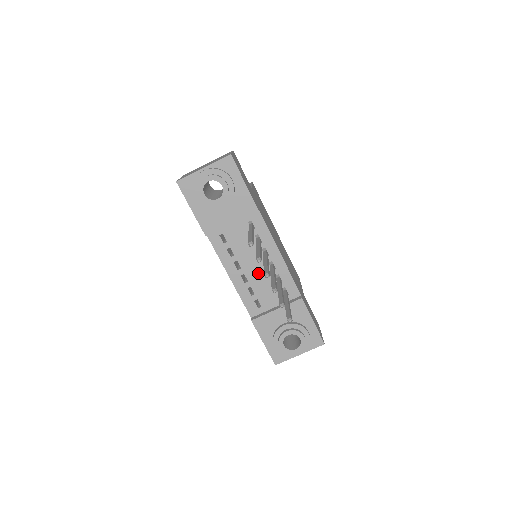
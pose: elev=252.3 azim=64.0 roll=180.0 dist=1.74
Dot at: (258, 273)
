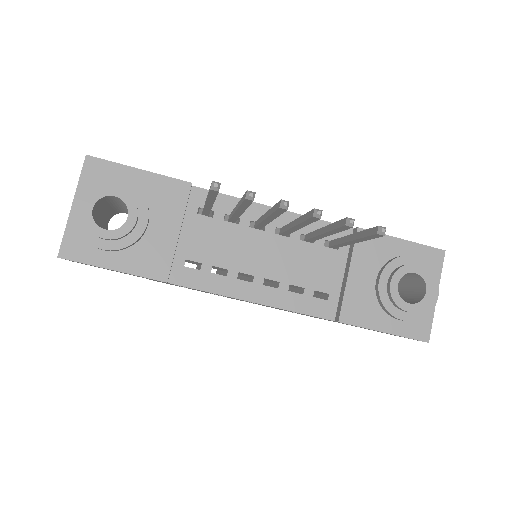
Dot at: (278, 259)
